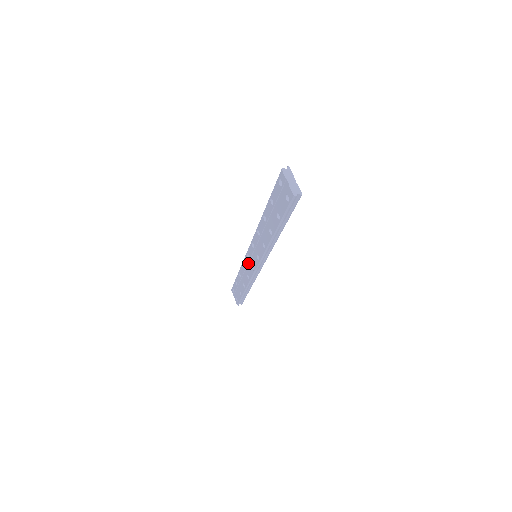
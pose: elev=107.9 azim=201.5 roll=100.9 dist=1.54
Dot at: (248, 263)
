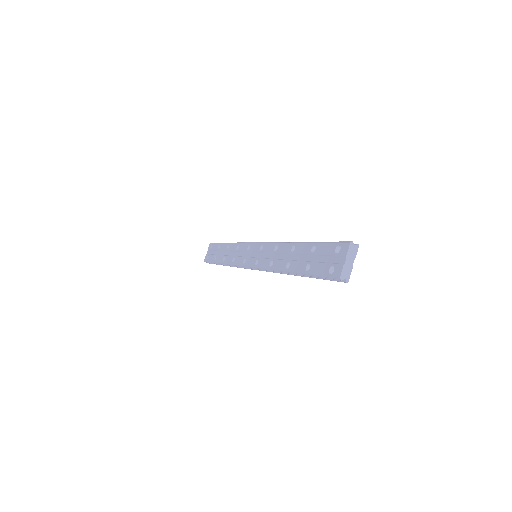
Dot at: (244, 251)
